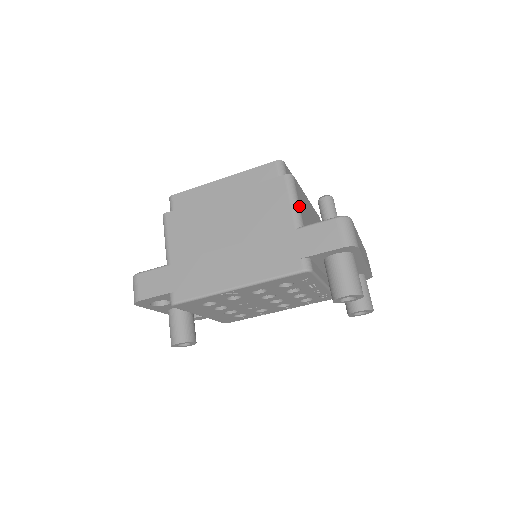
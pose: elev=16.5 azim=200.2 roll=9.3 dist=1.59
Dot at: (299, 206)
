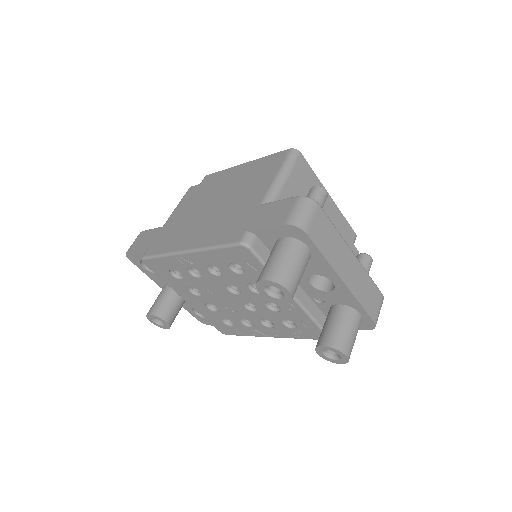
Dot at: (281, 188)
